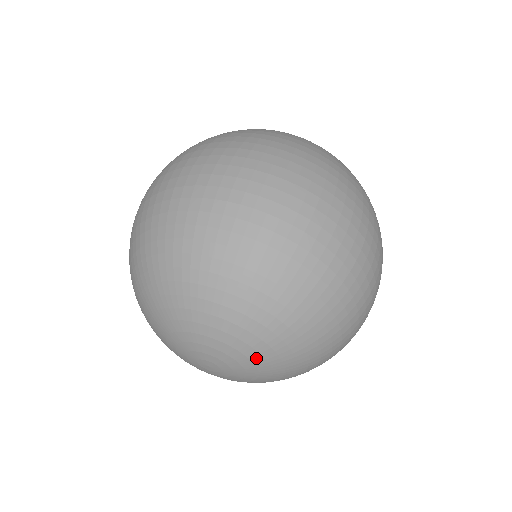
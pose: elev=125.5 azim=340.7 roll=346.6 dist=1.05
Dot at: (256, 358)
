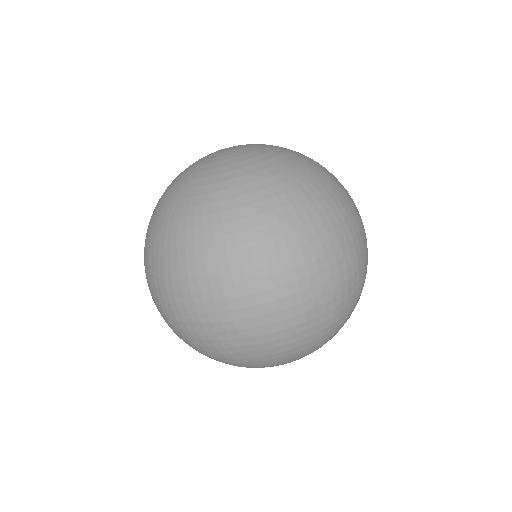
Dot at: occluded
